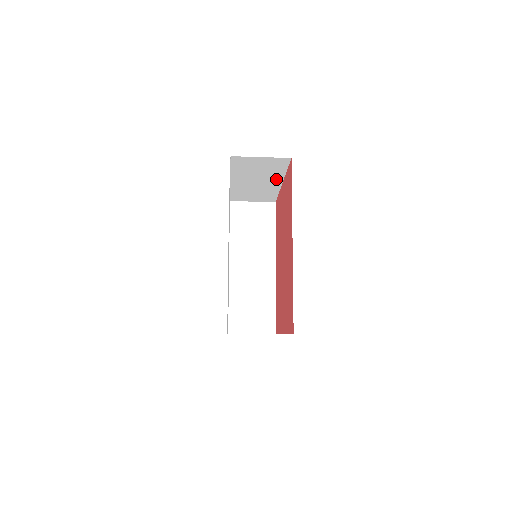
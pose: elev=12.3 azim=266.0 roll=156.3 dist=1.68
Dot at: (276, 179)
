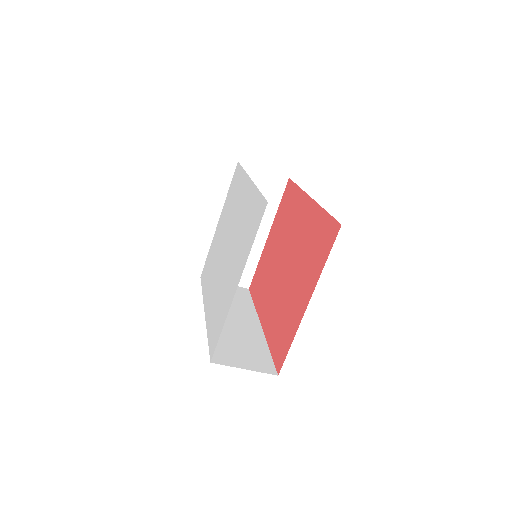
Dot at: (264, 225)
